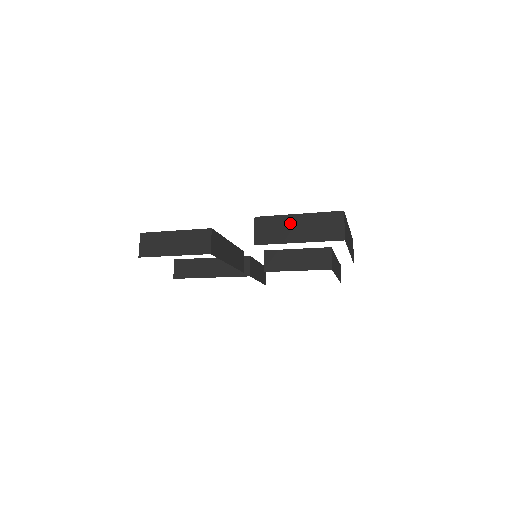
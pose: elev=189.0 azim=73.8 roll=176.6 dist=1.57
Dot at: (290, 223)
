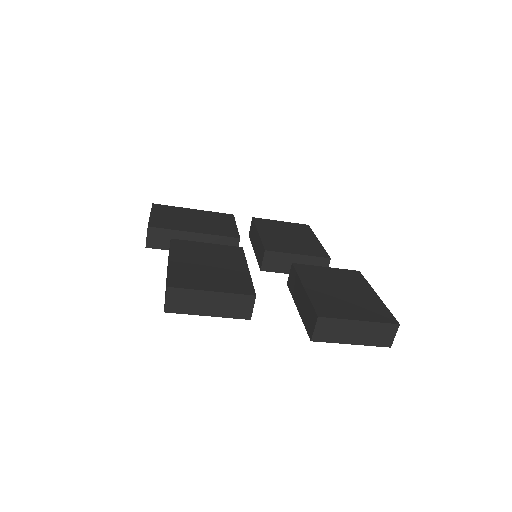
Dot at: (350, 327)
